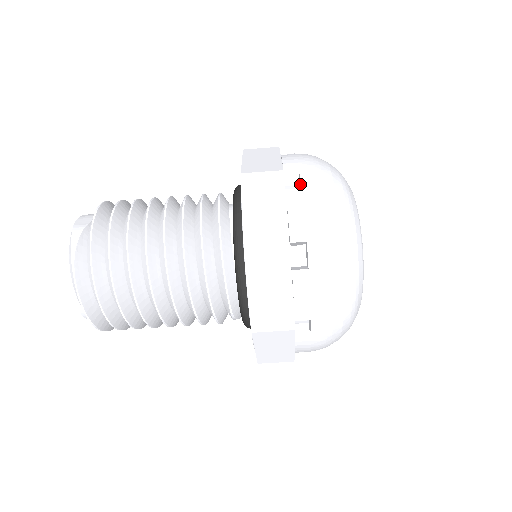
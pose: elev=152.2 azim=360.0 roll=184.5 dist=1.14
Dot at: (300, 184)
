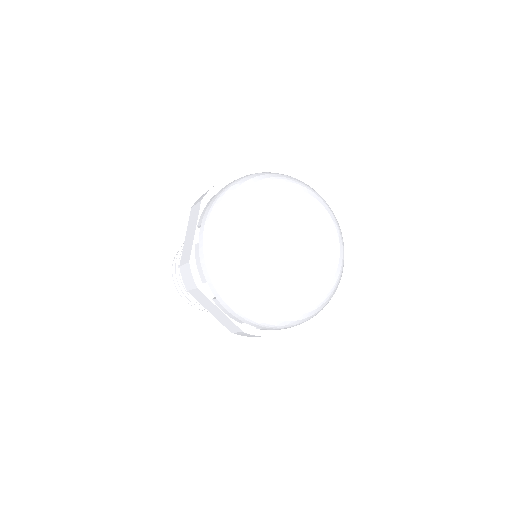
Dot at: occluded
